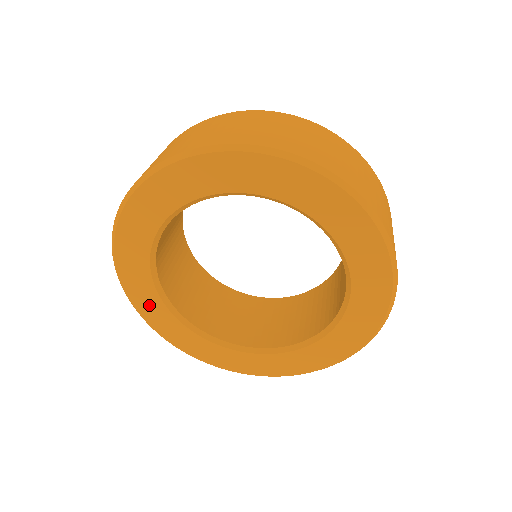
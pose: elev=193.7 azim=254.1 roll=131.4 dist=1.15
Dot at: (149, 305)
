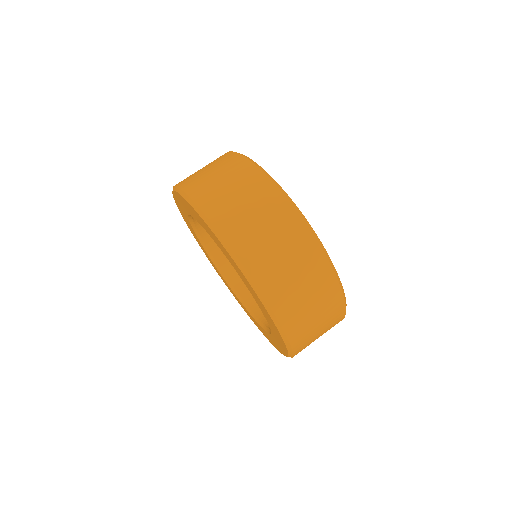
Dot at: occluded
